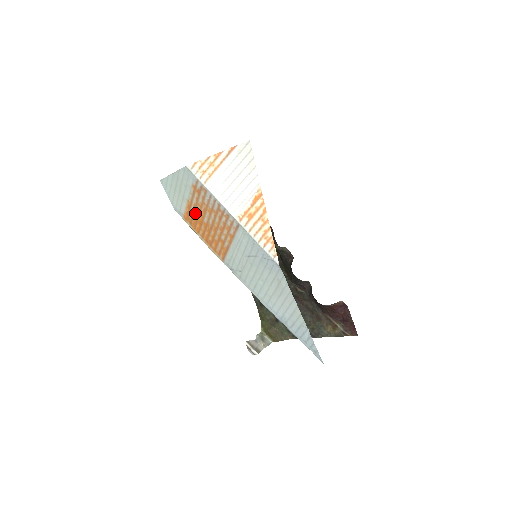
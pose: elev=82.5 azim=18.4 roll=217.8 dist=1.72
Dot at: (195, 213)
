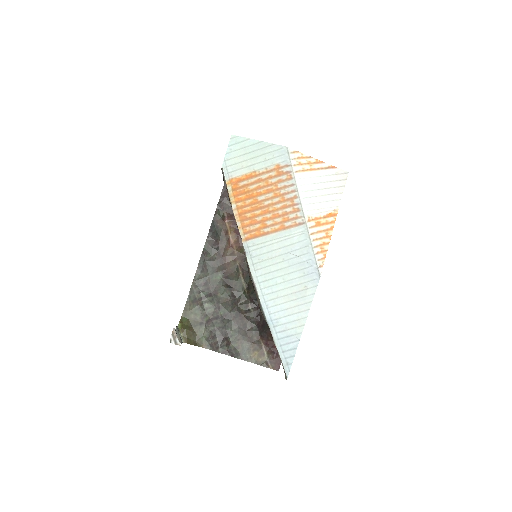
Dot at: (252, 185)
